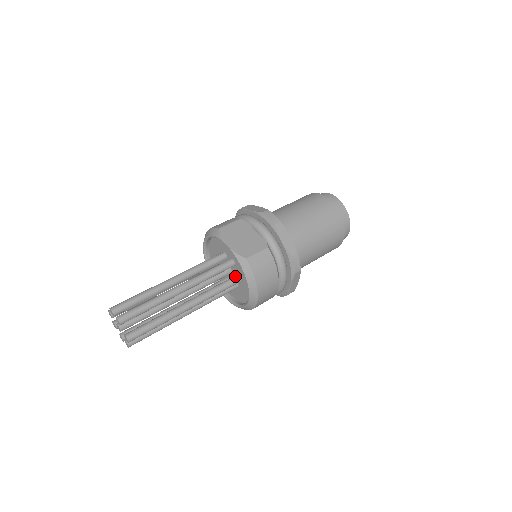
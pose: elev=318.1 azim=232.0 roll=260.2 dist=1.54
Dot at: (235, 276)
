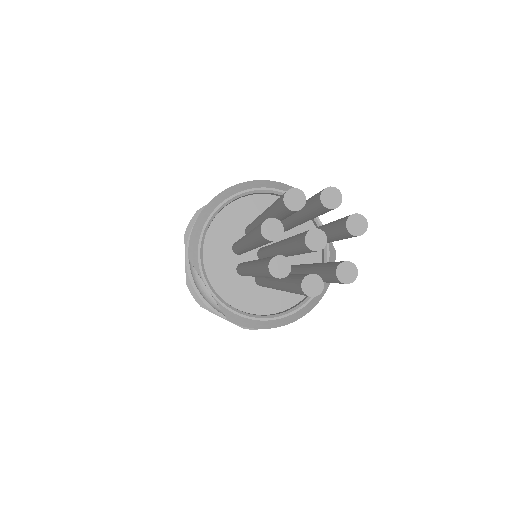
Dot at: occluded
